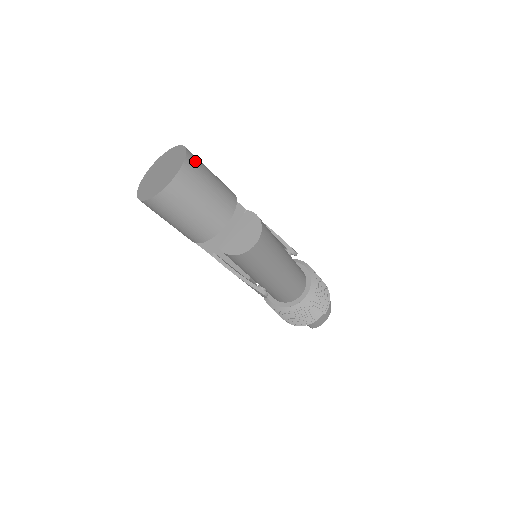
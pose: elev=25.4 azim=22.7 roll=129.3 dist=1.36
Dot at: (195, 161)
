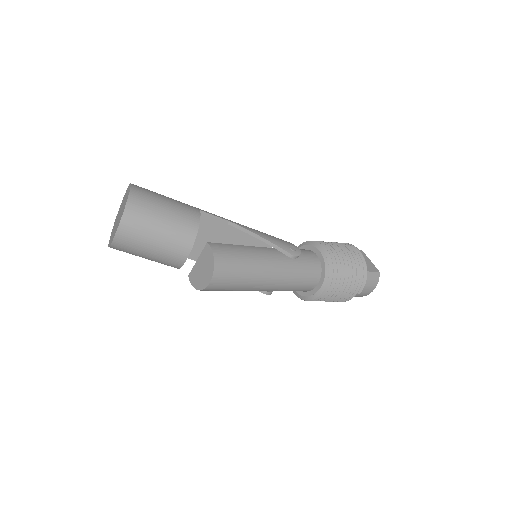
Dot at: (138, 210)
